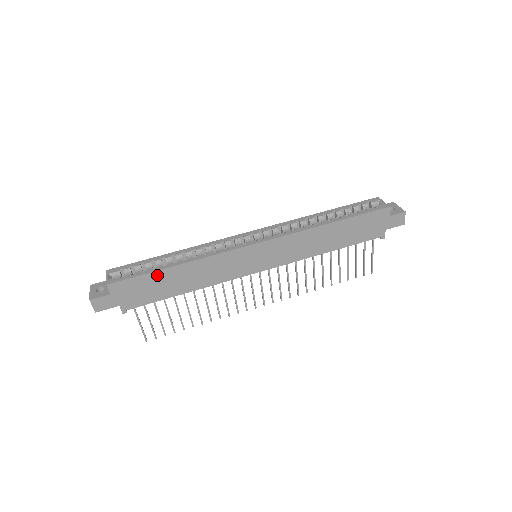
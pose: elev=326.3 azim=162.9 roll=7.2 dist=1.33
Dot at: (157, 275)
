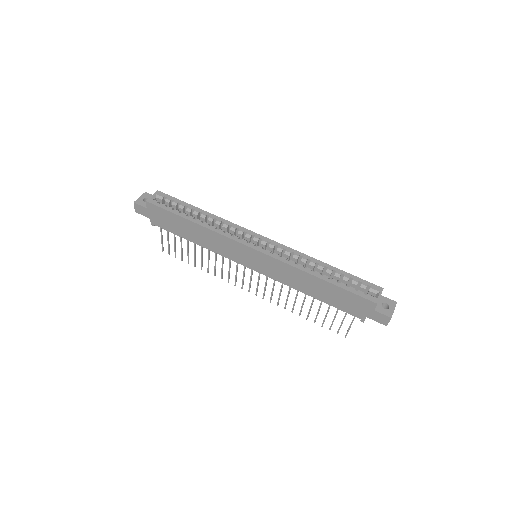
Dot at: (179, 218)
